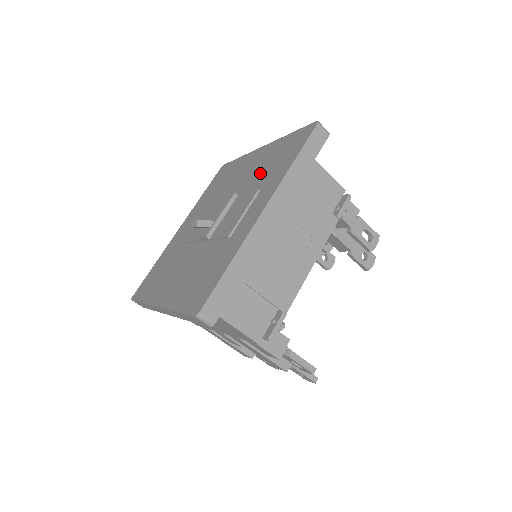
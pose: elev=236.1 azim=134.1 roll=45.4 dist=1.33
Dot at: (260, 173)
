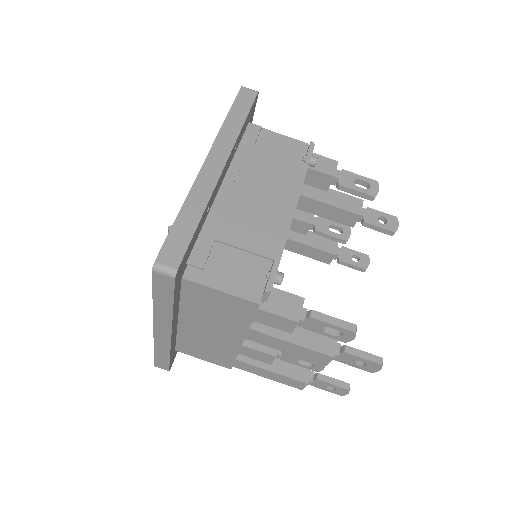
Dot at: occluded
